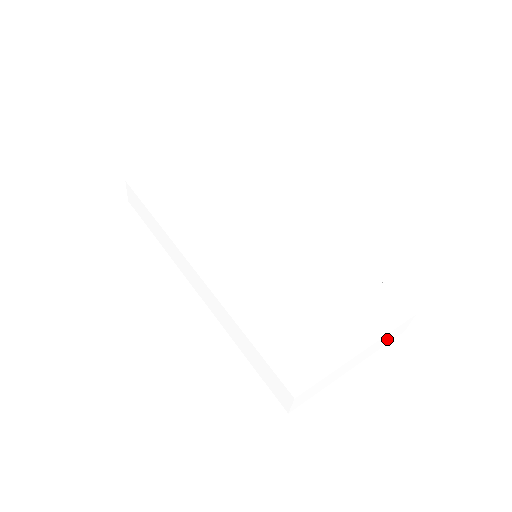
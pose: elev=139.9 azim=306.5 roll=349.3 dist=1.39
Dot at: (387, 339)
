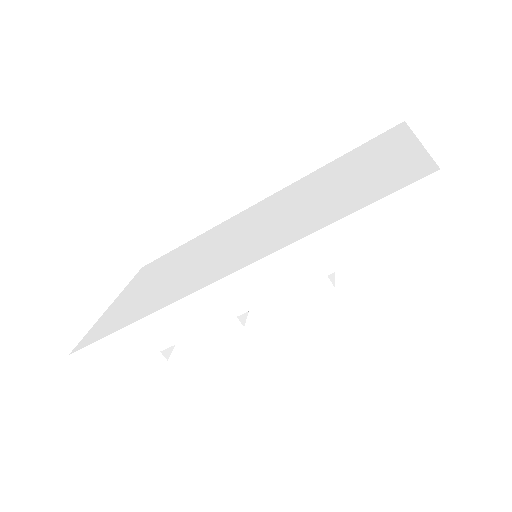
Dot at: occluded
